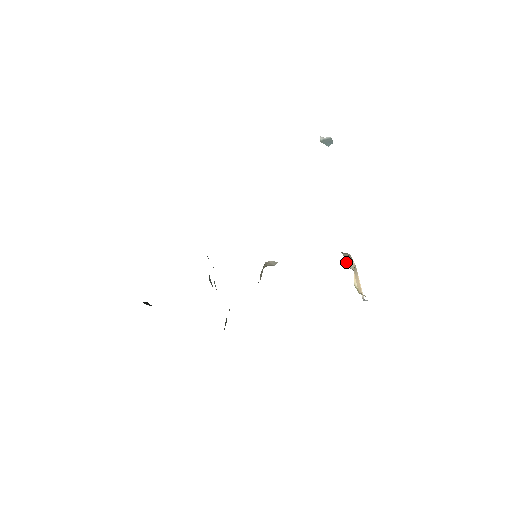
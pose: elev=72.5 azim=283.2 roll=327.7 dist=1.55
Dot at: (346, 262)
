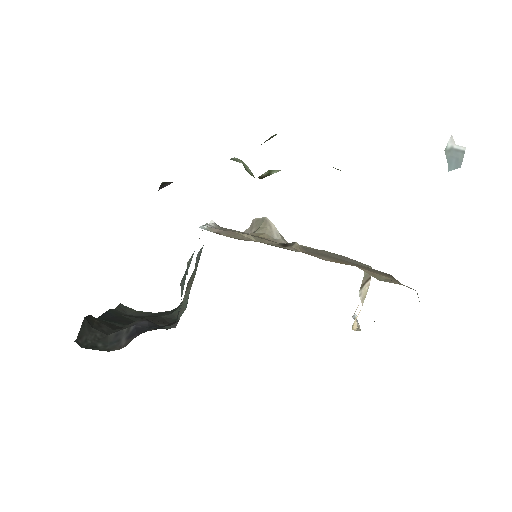
Dot at: (361, 287)
